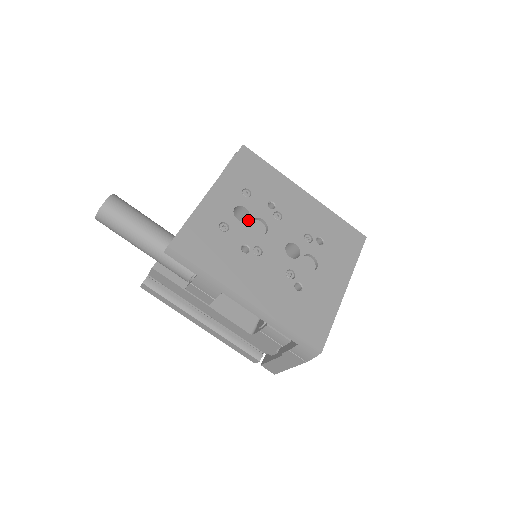
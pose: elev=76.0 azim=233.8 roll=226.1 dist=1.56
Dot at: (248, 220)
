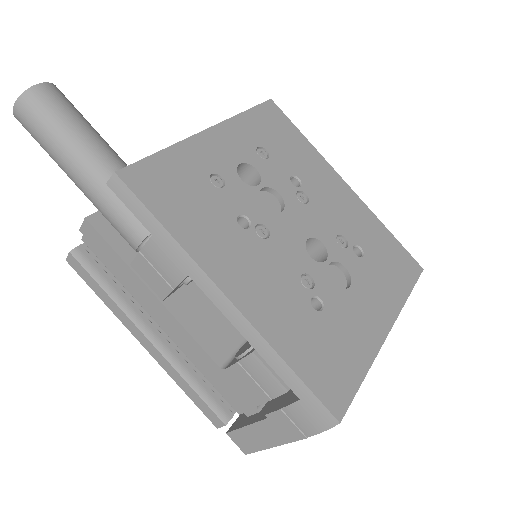
Dot at: (257, 186)
